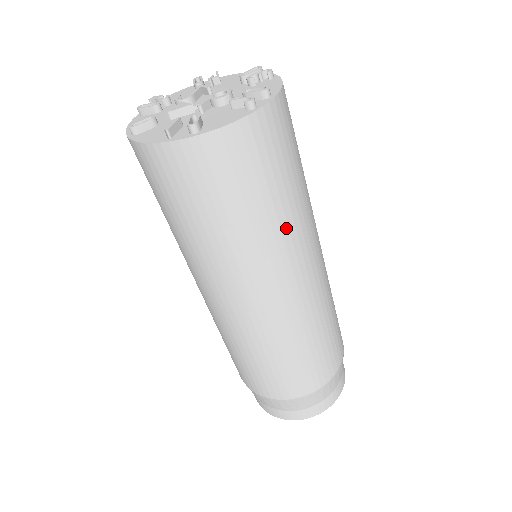
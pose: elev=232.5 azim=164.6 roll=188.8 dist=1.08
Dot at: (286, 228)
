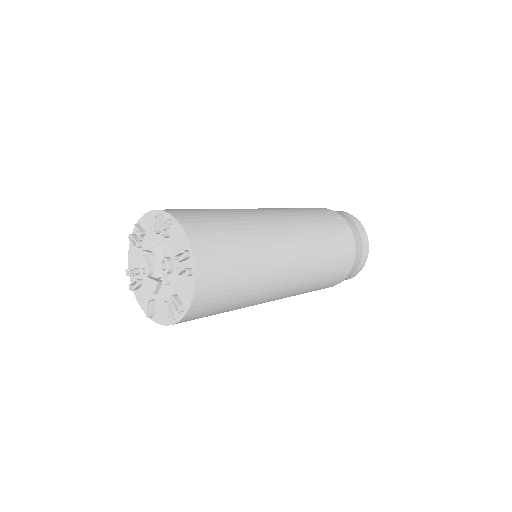
Dot at: (262, 267)
